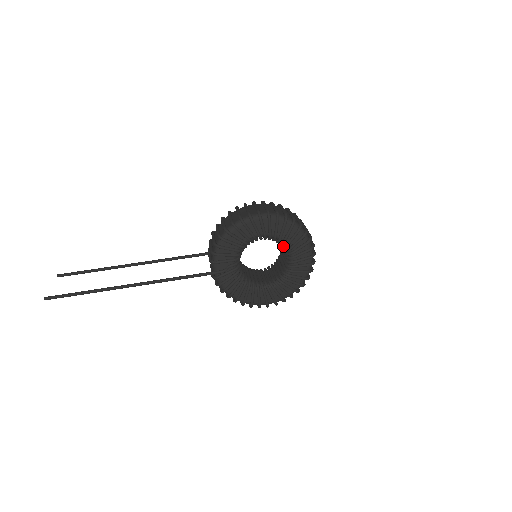
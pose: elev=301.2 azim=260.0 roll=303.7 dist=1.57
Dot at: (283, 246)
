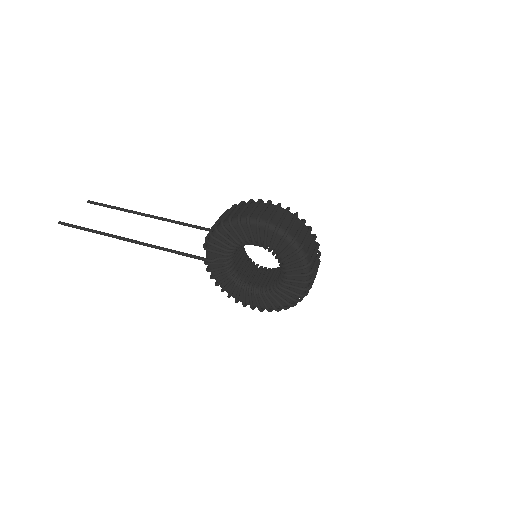
Dot at: (278, 260)
